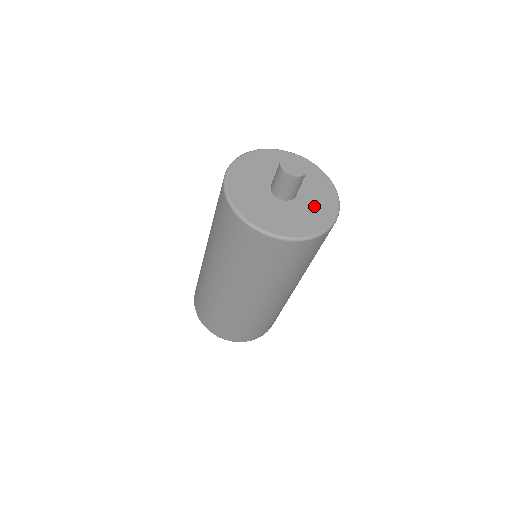
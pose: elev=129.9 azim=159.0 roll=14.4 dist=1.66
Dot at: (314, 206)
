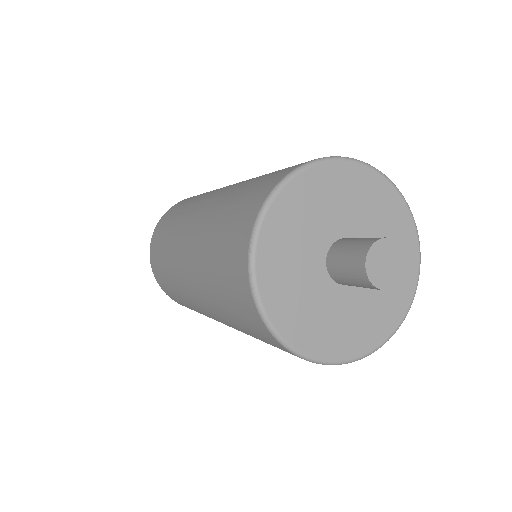
Dot at: occluded
